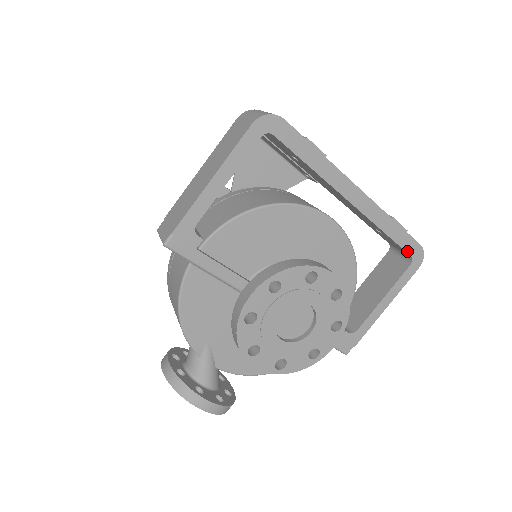
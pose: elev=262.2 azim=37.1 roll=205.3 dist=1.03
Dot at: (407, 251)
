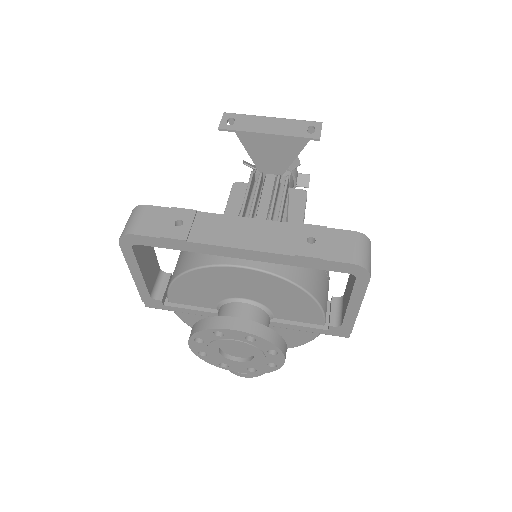
Dot at: (340, 271)
